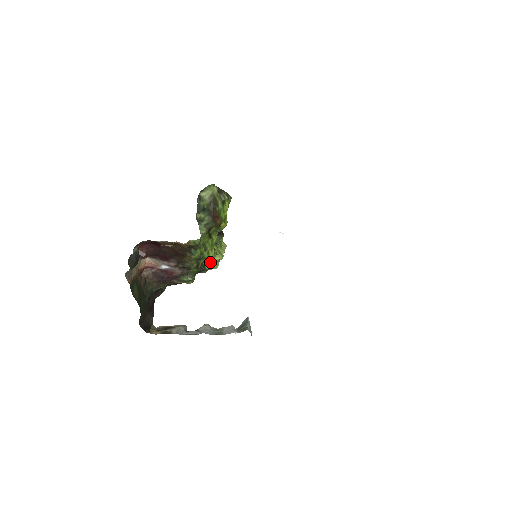
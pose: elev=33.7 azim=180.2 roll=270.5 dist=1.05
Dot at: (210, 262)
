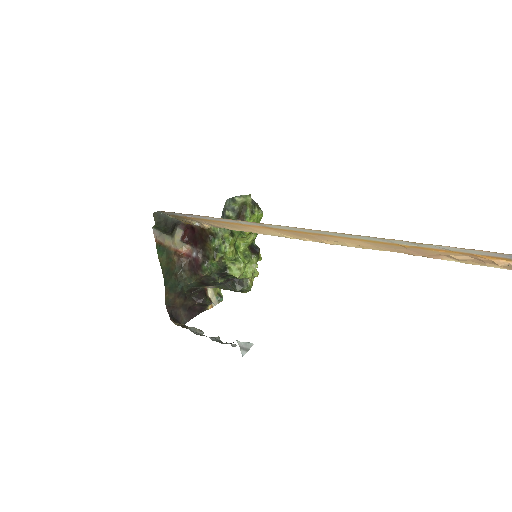
Dot at: (232, 267)
